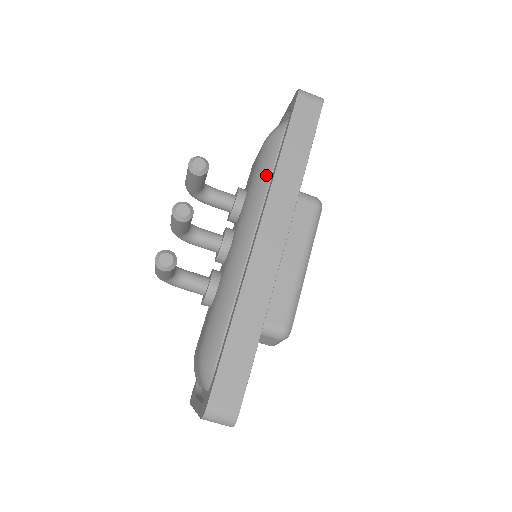
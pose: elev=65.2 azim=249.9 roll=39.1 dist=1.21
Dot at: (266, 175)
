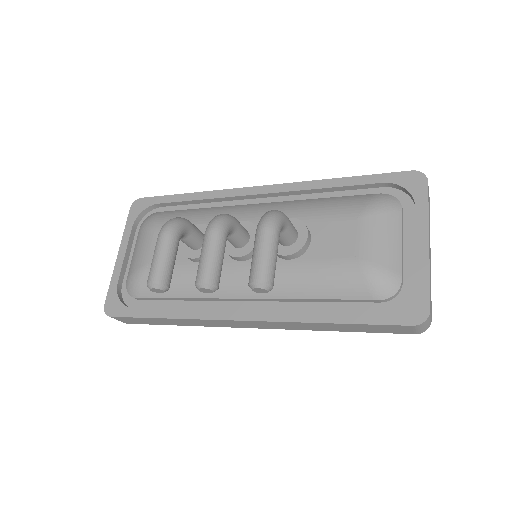
Dot at: (314, 293)
